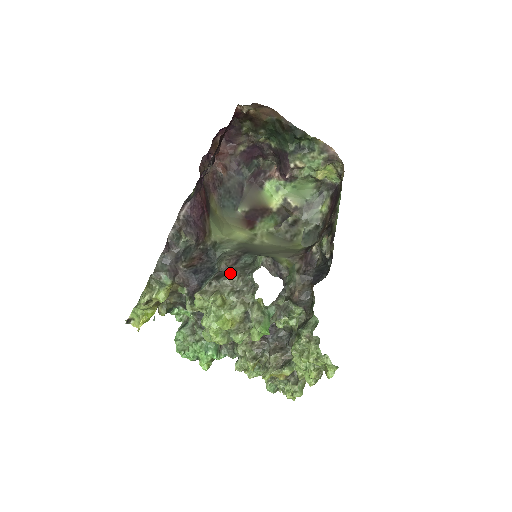
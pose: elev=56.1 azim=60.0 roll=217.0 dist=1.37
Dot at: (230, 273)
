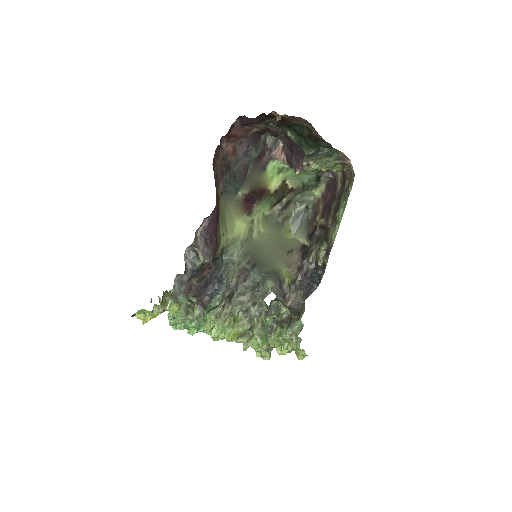
Dot at: (240, 292)
